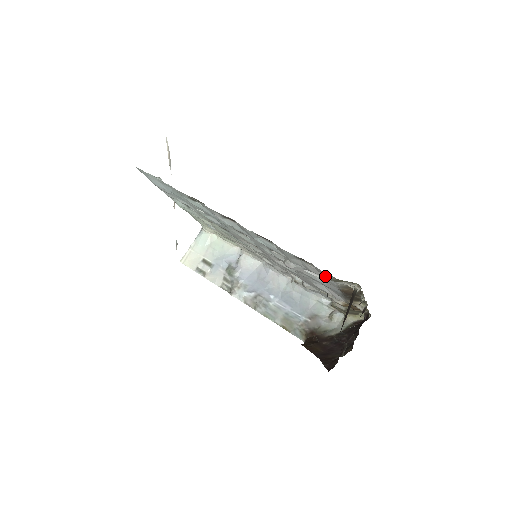
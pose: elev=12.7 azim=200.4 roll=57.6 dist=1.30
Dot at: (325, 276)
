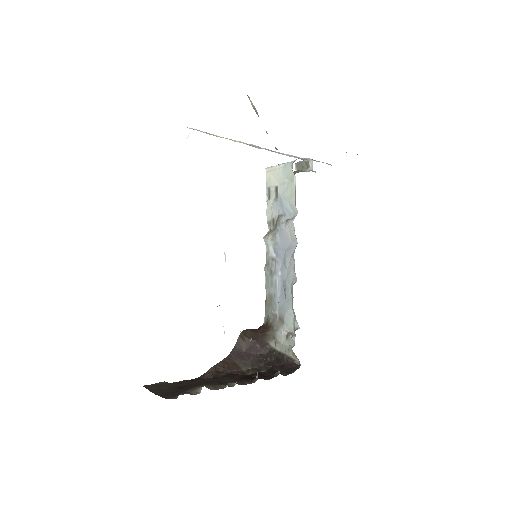
Dot at: occluded
